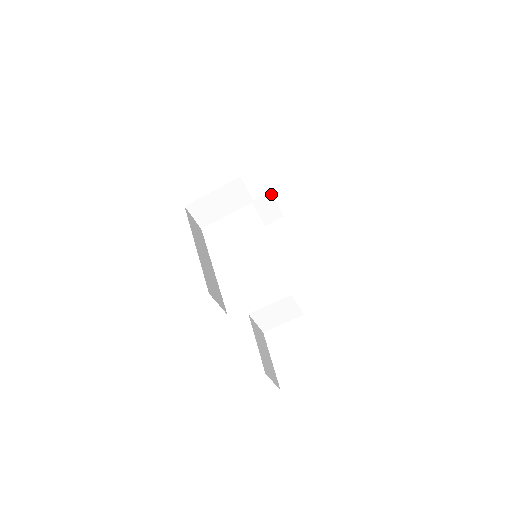
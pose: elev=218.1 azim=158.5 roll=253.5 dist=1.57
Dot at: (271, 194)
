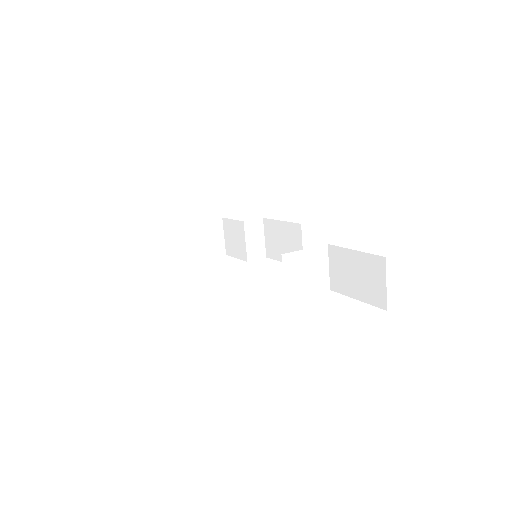
Dot at: (262, 222)
